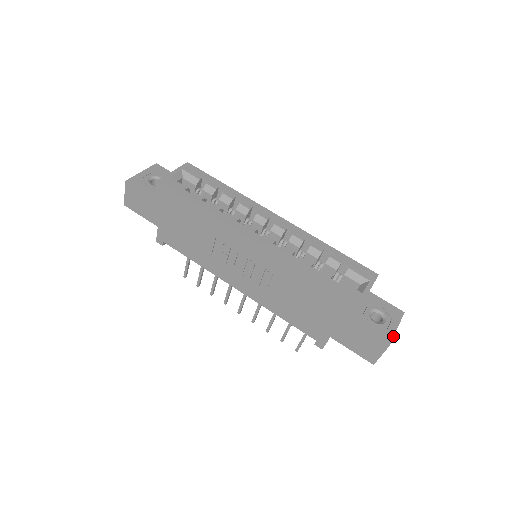
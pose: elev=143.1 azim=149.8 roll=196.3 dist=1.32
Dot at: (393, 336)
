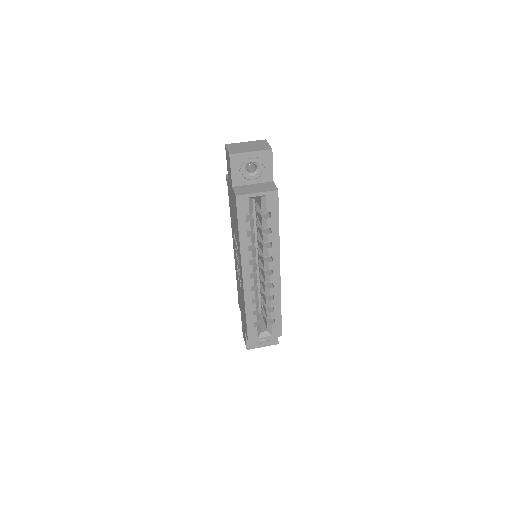
Dot at: occluded
